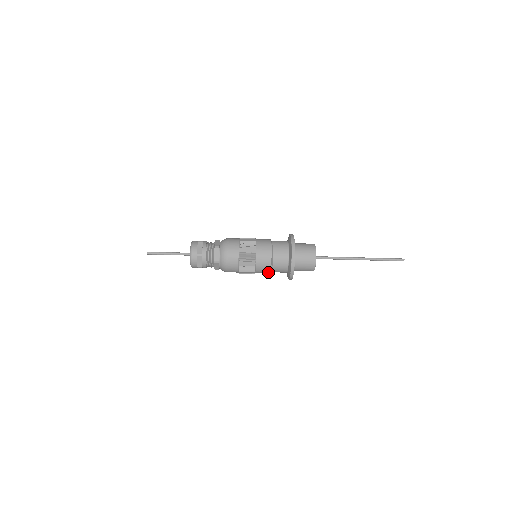
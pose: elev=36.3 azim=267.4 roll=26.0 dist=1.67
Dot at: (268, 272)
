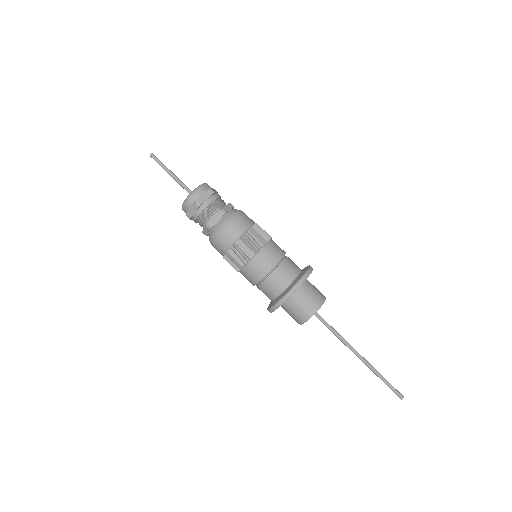
Dot at: (279, 256)
